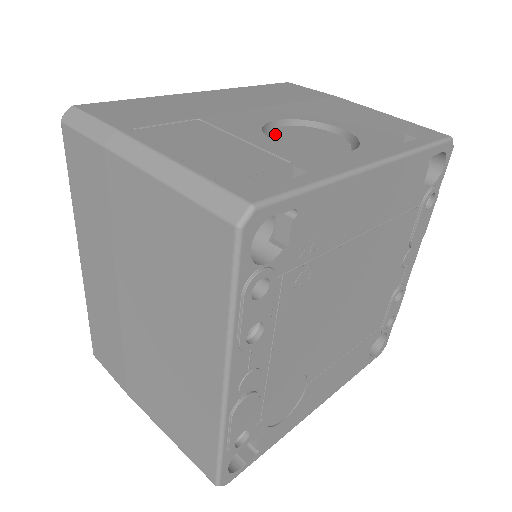
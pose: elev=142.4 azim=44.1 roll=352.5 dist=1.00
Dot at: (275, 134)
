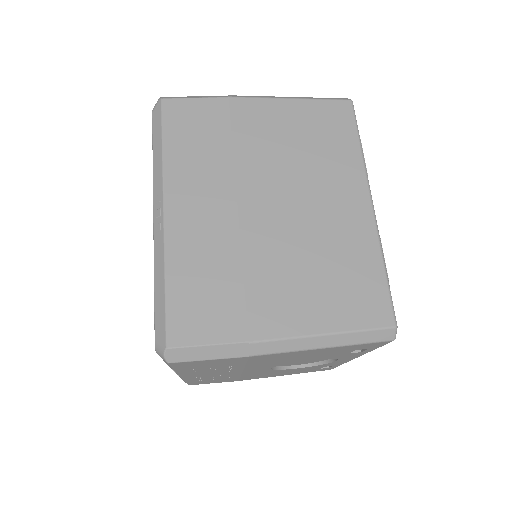
Dot at: occluded
